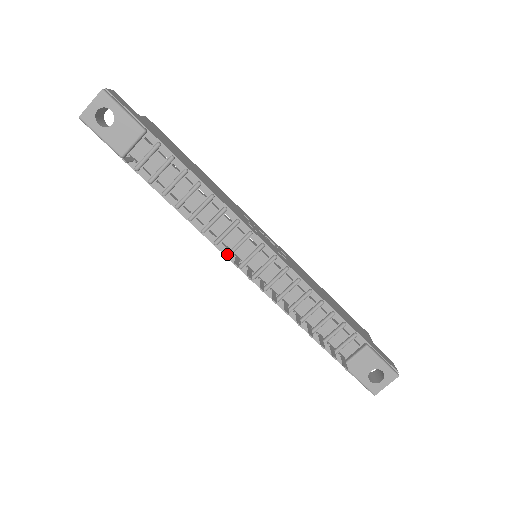
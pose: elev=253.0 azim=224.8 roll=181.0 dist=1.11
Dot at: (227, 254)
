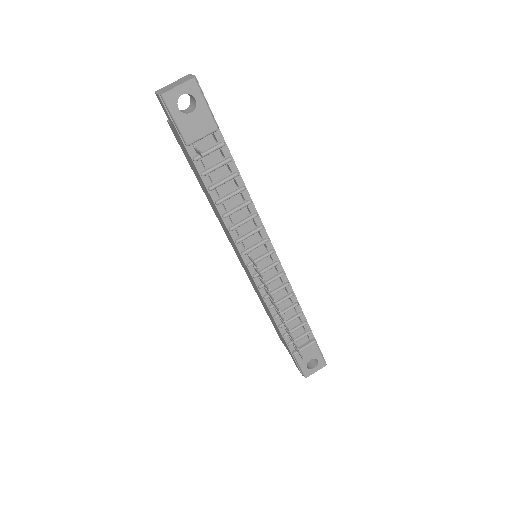
Dot at: (243, 253)
